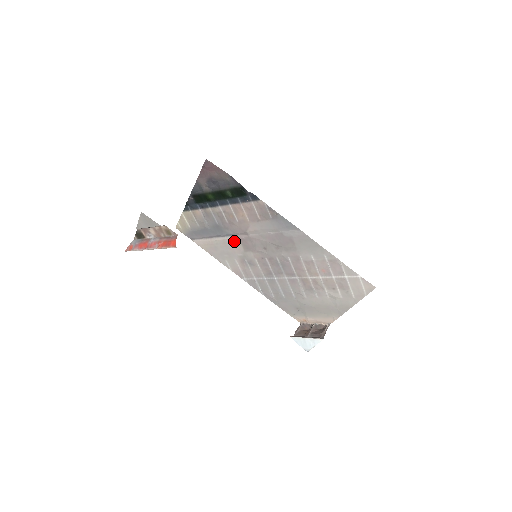
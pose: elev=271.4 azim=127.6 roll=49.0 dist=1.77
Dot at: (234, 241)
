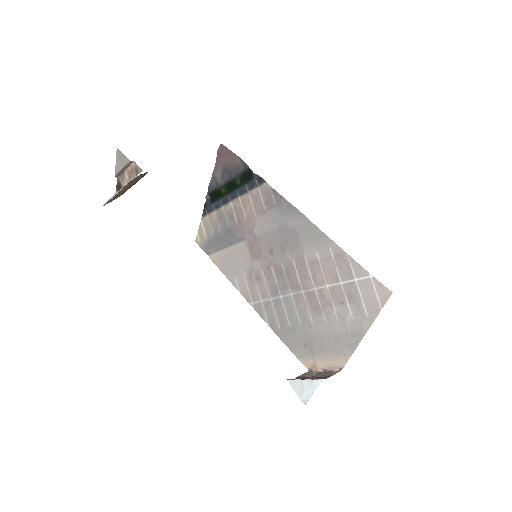
Dot at: (243, 248)
